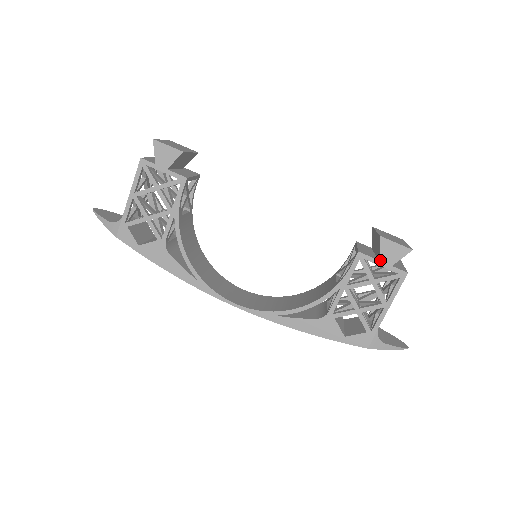
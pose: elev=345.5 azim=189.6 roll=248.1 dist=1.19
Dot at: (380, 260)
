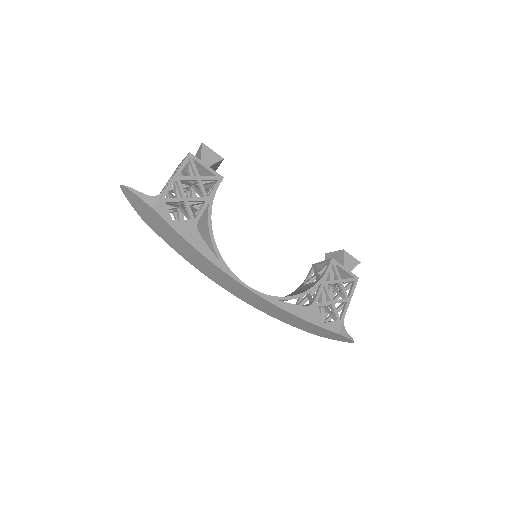
Dot at: (344, 266)
